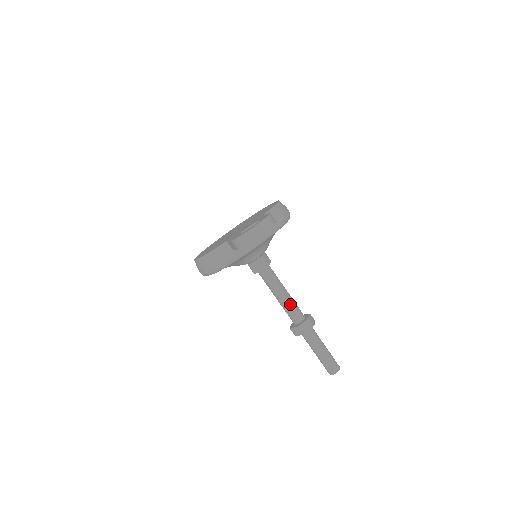
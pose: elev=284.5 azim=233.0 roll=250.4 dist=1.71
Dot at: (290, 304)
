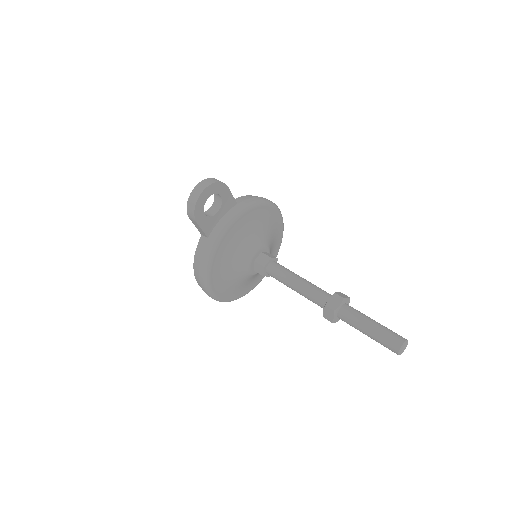
Dot at: (309, 287)
